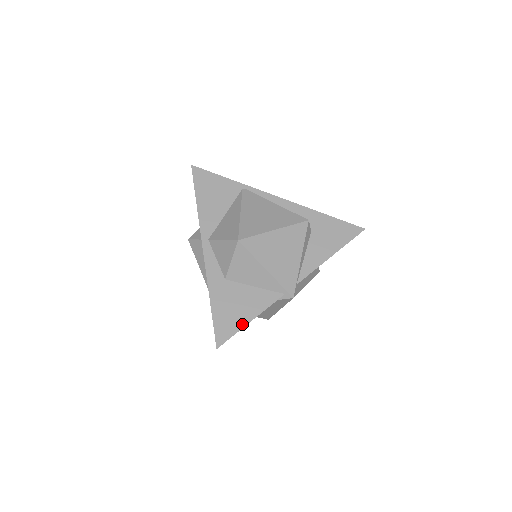
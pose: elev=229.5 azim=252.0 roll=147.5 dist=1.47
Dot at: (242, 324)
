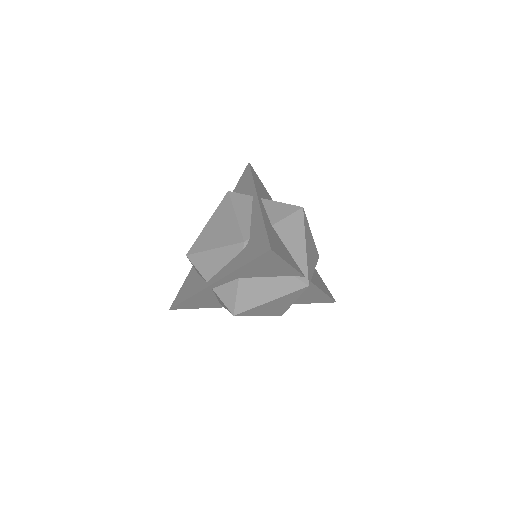
Dot at: (285, 258)
